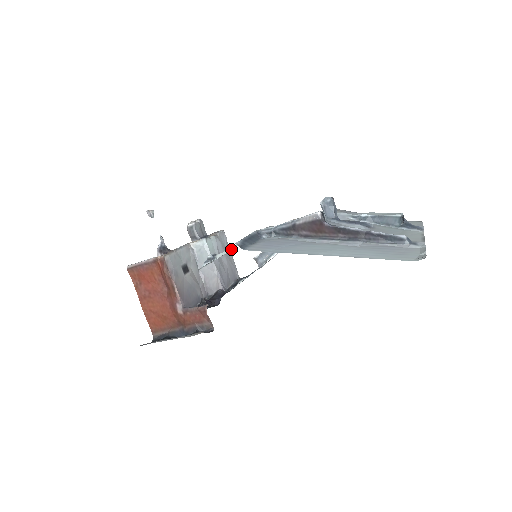
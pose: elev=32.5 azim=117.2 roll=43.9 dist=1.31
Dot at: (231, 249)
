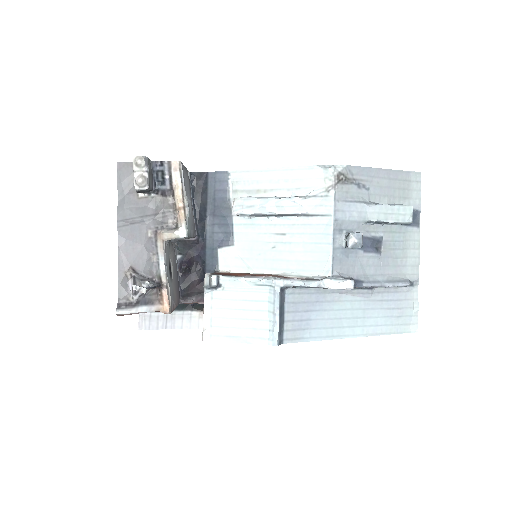
Dot at: (243, 287)
